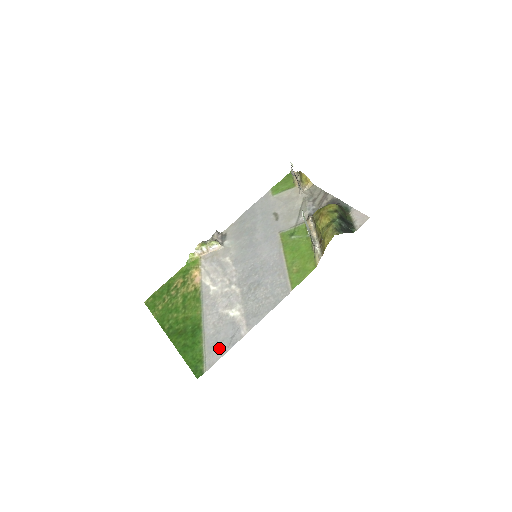
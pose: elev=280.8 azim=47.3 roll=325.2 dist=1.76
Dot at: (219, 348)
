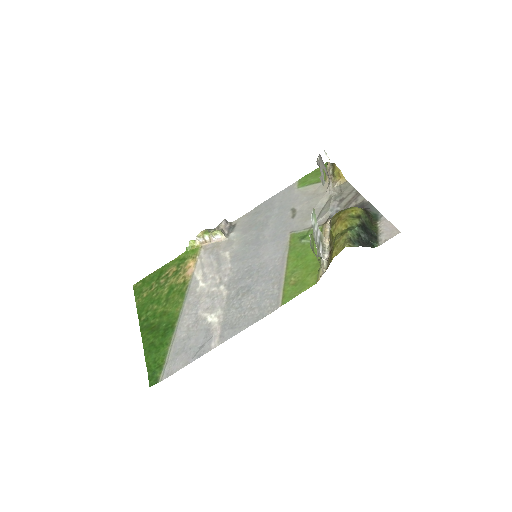
Dot at: (183, 356)
